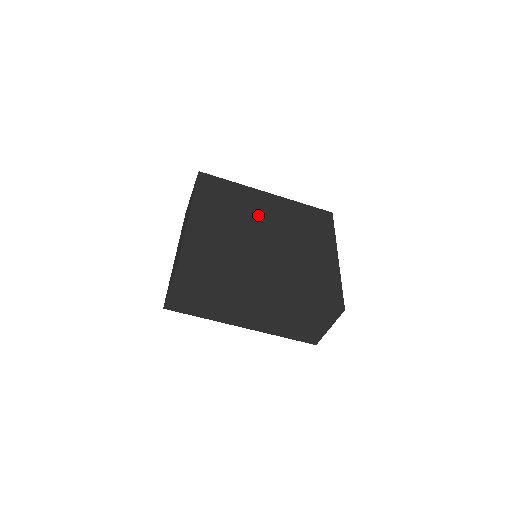
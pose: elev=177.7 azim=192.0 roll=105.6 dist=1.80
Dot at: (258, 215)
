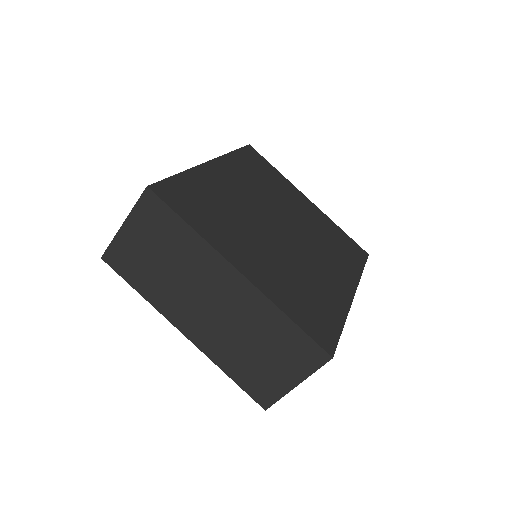
Dot at: (249, 206)
